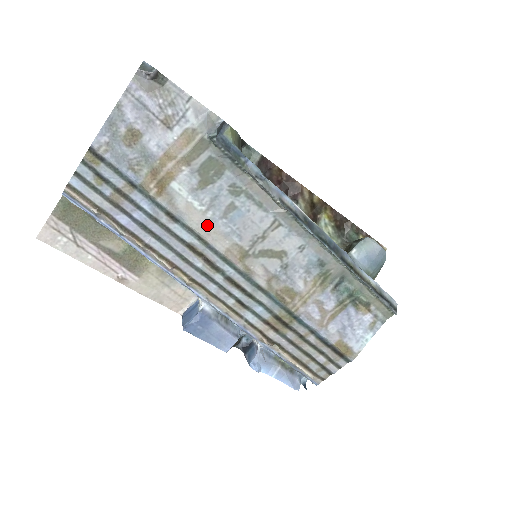
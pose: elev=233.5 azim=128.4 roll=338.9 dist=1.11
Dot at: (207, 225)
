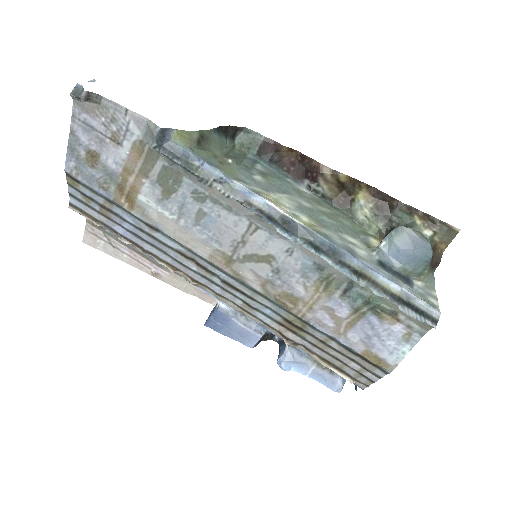
Dot at: (183, 233)
